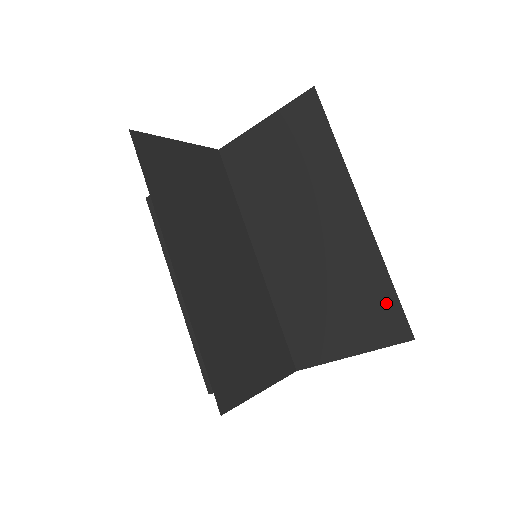
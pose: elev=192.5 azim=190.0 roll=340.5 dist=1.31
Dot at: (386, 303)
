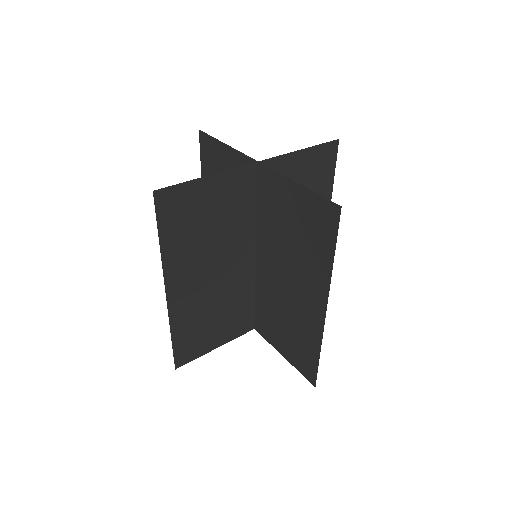
Dot at: (311, 360)
